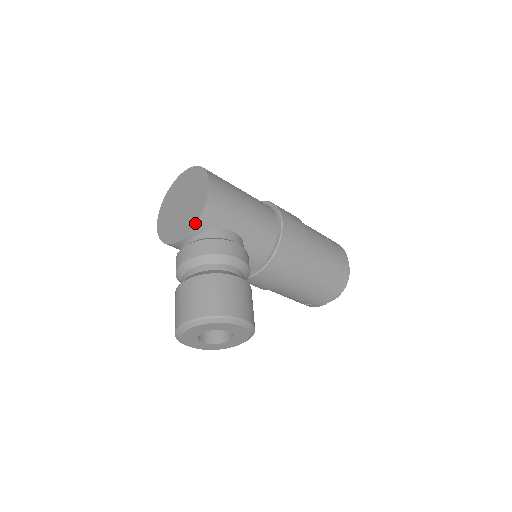
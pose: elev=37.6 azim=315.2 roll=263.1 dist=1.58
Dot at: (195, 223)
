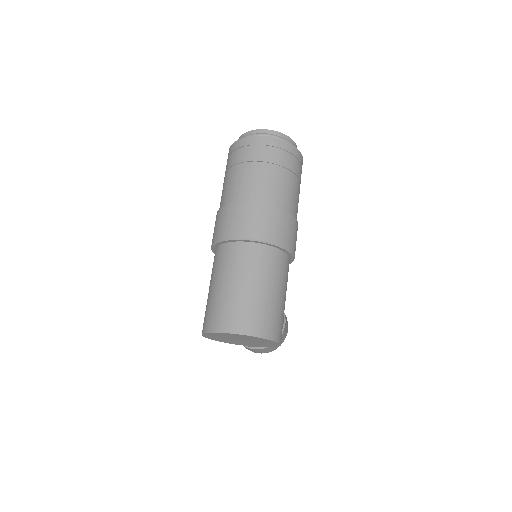
Dot at: occluded
